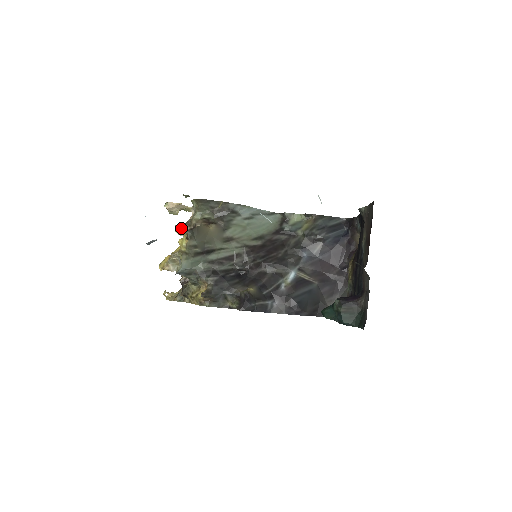
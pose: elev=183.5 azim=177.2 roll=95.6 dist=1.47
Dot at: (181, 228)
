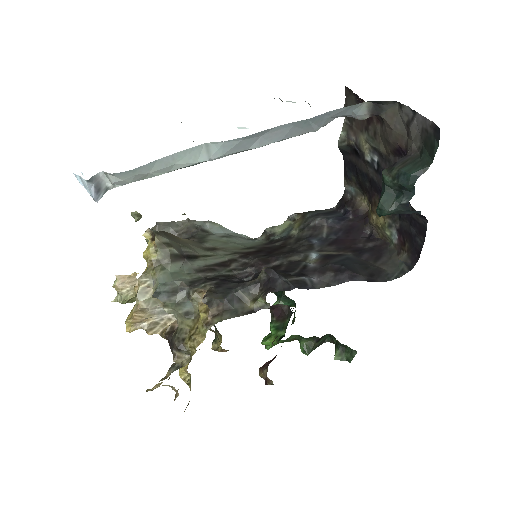
Dot at: occluded
